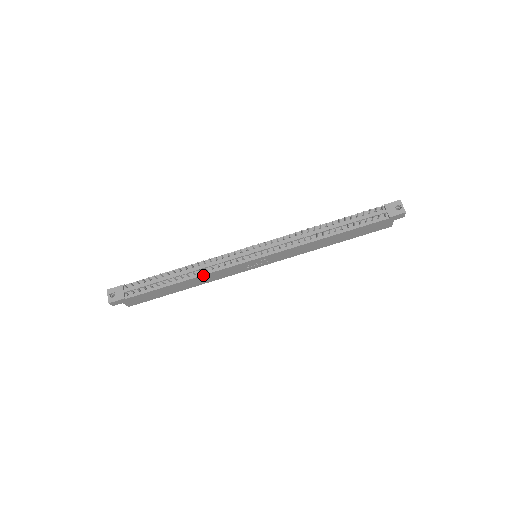
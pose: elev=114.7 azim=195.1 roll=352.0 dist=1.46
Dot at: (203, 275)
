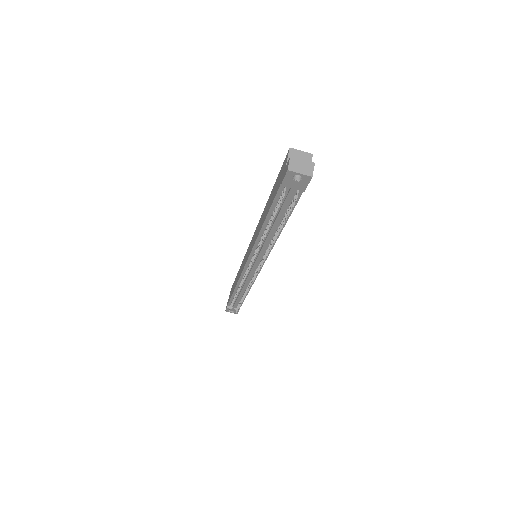
Dot at: occluded
